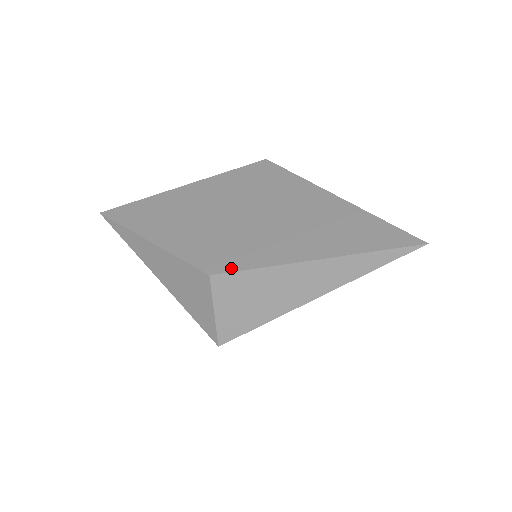
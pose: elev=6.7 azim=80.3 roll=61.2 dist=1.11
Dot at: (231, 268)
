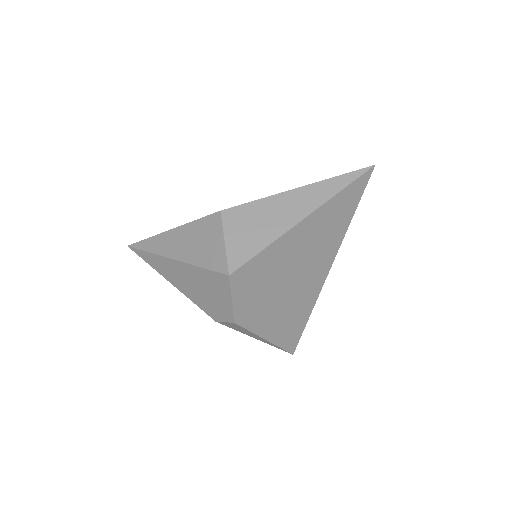
Dot at: (237, 206)
